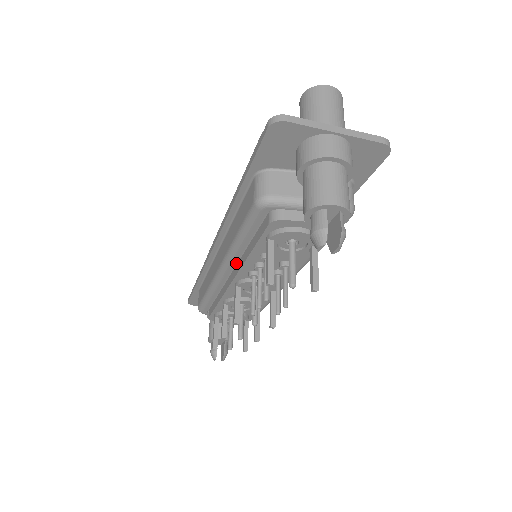
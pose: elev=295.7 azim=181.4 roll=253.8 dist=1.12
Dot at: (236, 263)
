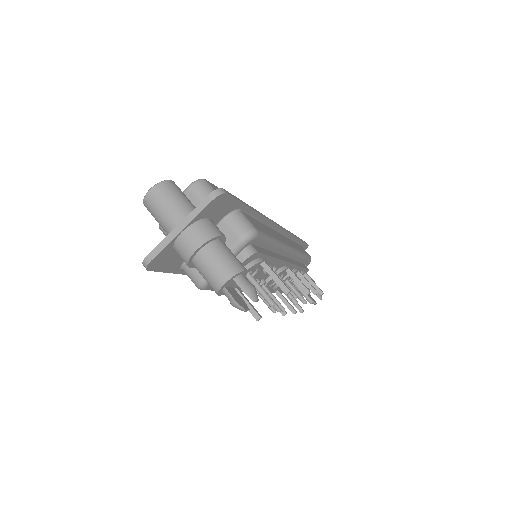
Dot at: occluded
